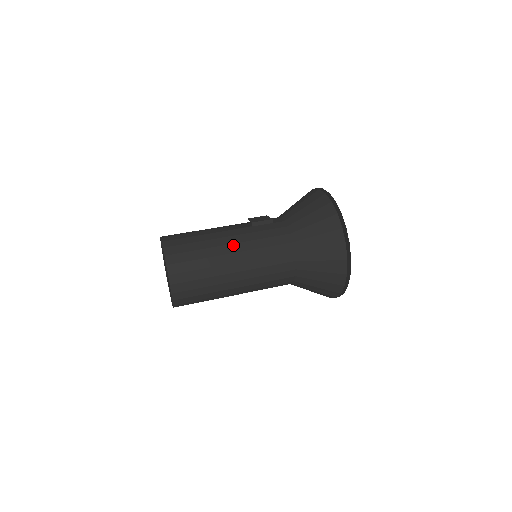
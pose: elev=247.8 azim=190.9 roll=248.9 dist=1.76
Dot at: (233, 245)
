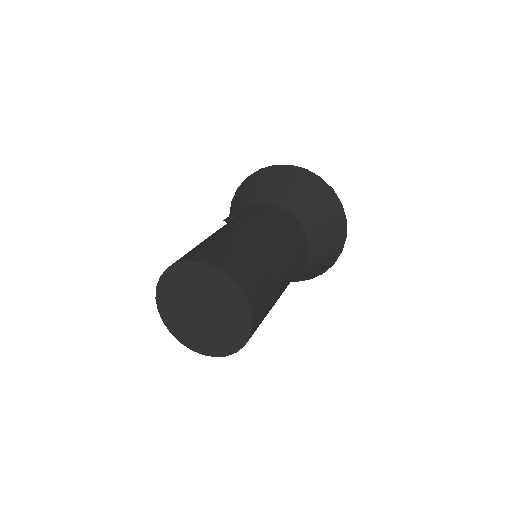
Dot at: (234, 226)
